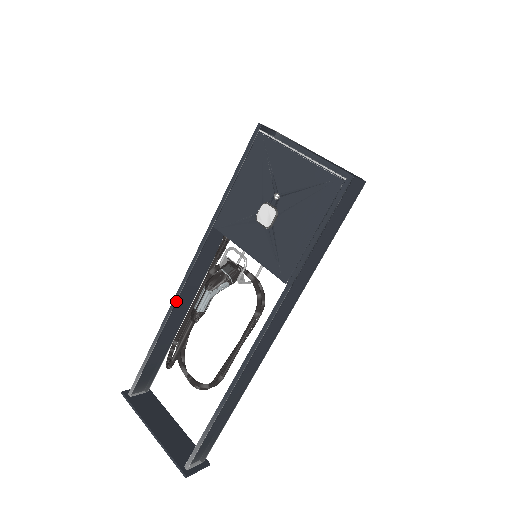
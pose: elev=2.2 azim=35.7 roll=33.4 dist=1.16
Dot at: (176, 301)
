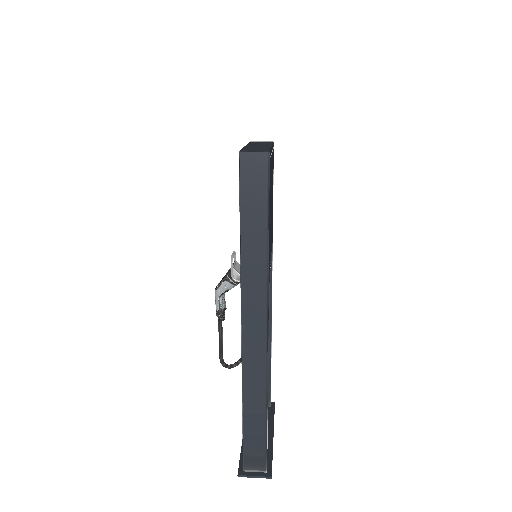
Dot at: occluded
